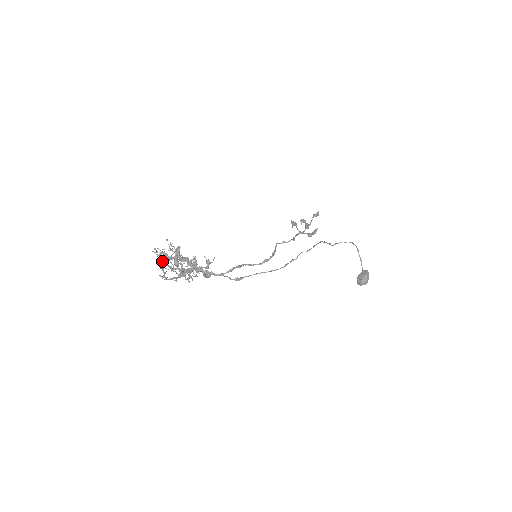
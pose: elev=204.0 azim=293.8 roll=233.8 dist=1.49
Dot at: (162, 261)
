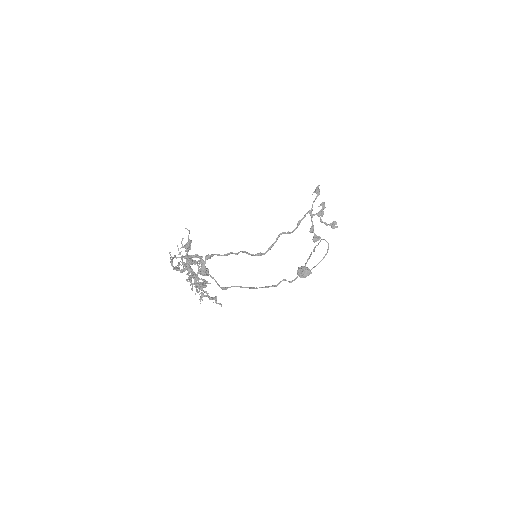
Dot at: (182, 271)
